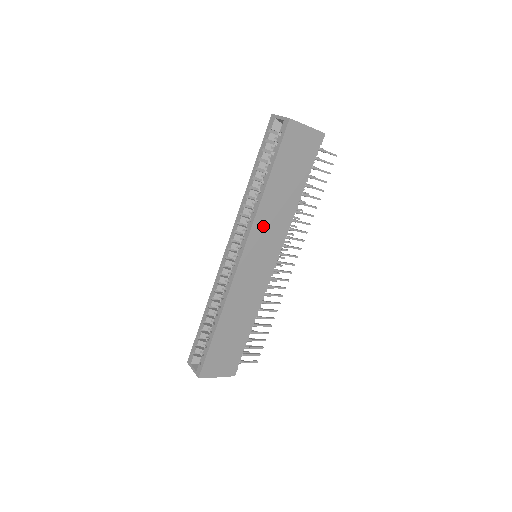
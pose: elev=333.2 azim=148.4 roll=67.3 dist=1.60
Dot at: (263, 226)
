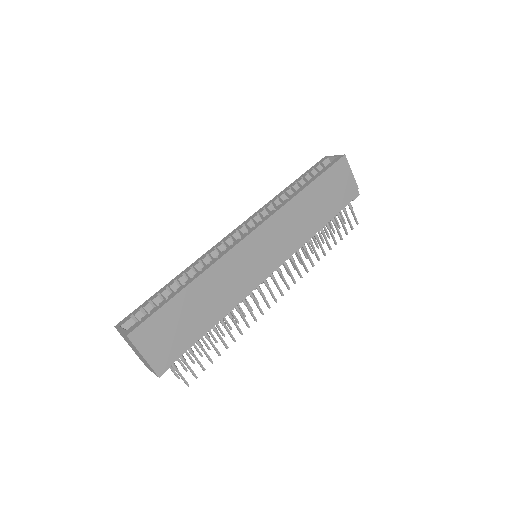
Dot at: (284, 222)
